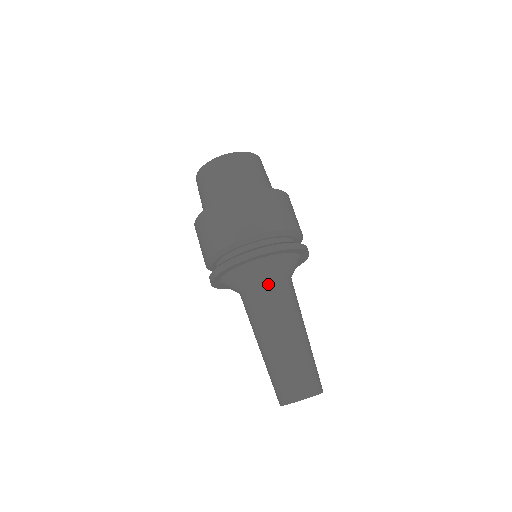
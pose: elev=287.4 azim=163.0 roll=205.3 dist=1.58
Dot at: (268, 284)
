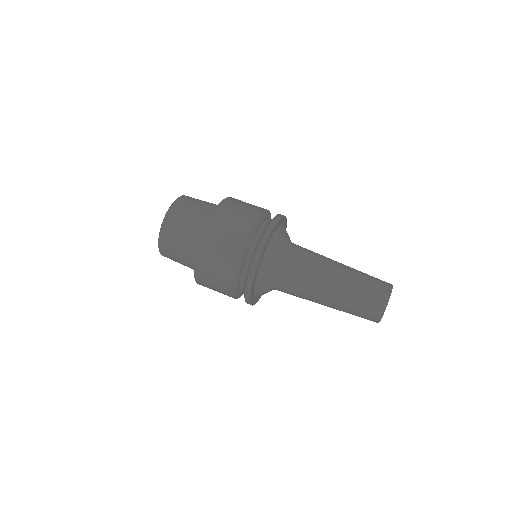
Dot at: (283, 271)
